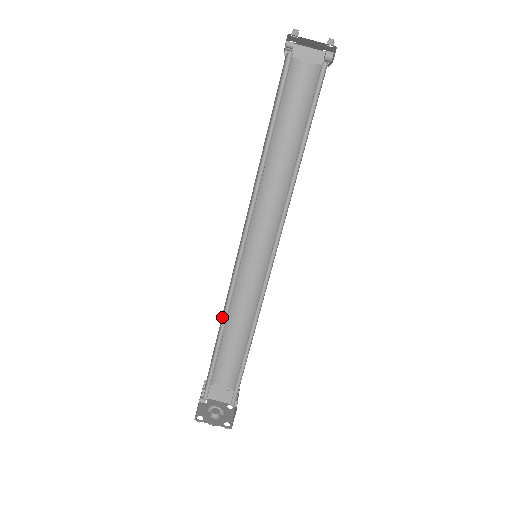
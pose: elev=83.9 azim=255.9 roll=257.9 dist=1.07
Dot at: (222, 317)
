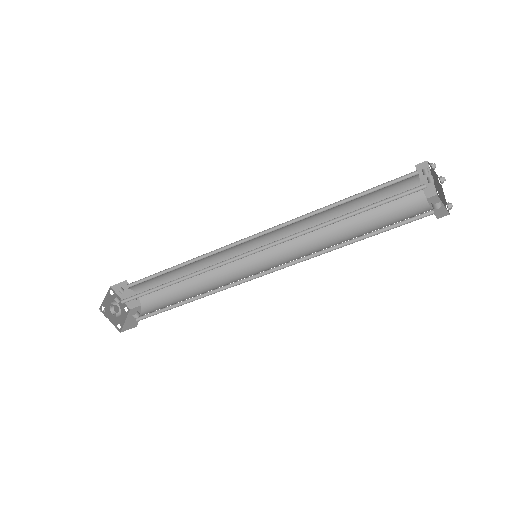
Dot at: occluded
